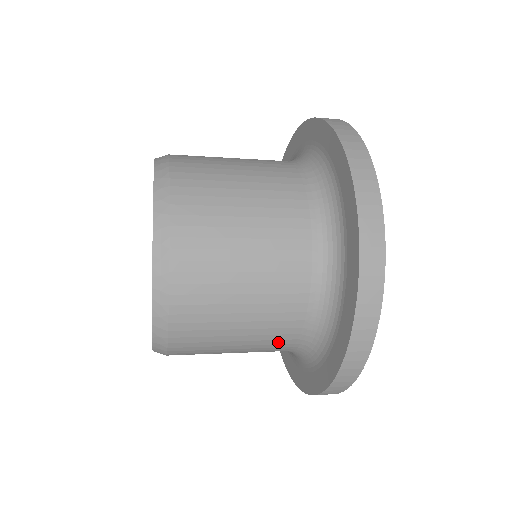
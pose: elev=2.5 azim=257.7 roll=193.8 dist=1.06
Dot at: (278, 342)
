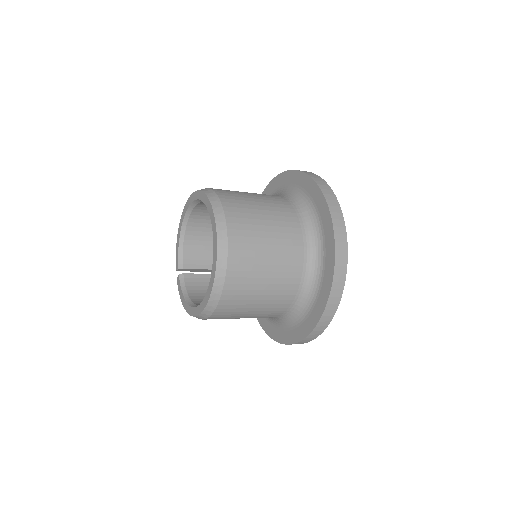
Dot at: (280, 306)
